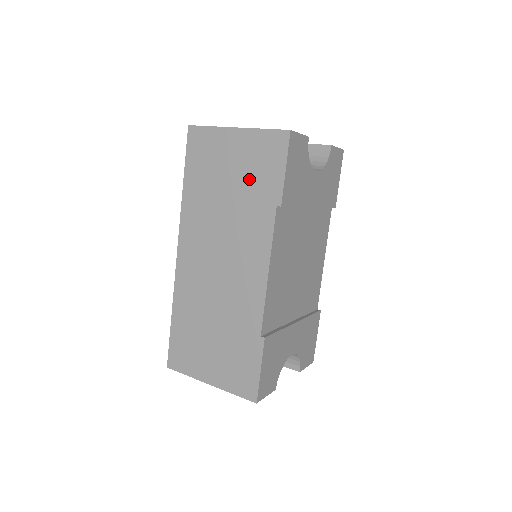
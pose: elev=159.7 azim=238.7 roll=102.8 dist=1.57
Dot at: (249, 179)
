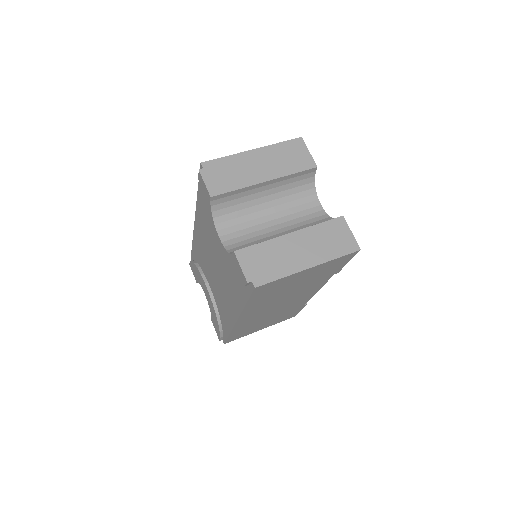
Dot at: occluded
